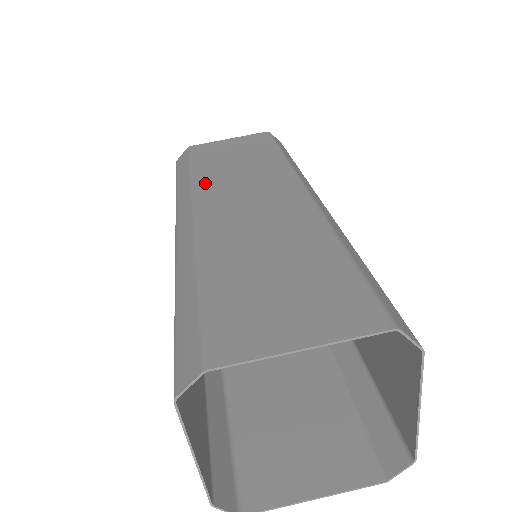
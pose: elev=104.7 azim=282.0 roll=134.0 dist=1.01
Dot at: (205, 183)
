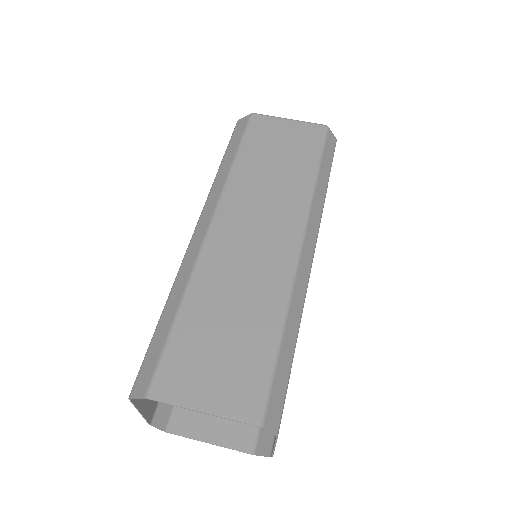
Dot at: (236, 188)
